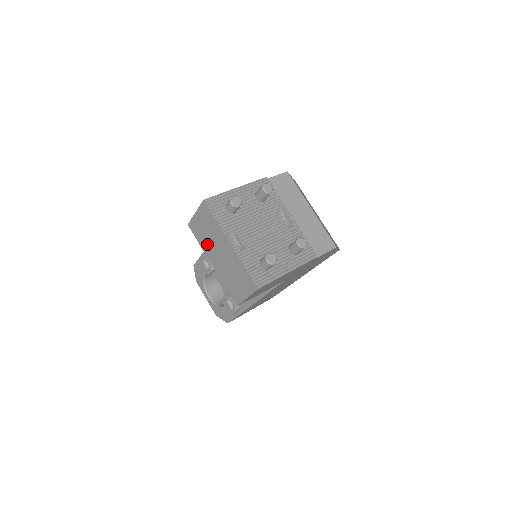
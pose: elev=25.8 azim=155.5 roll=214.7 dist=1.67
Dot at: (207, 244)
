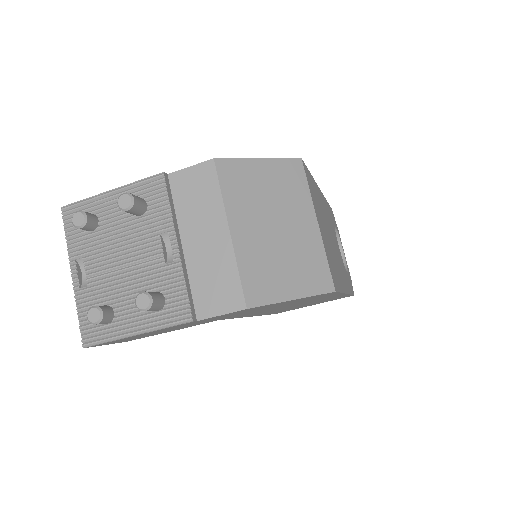
Dot at: occluded
